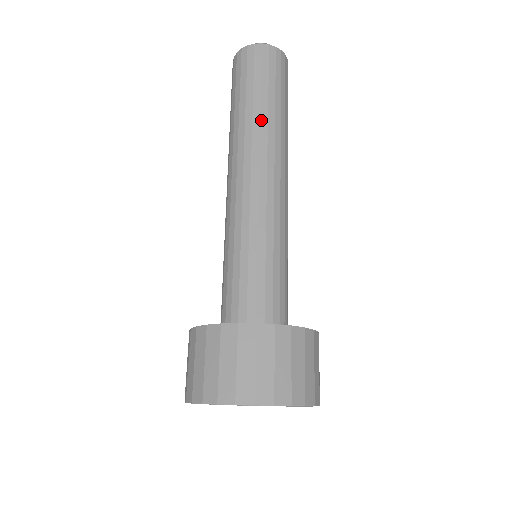
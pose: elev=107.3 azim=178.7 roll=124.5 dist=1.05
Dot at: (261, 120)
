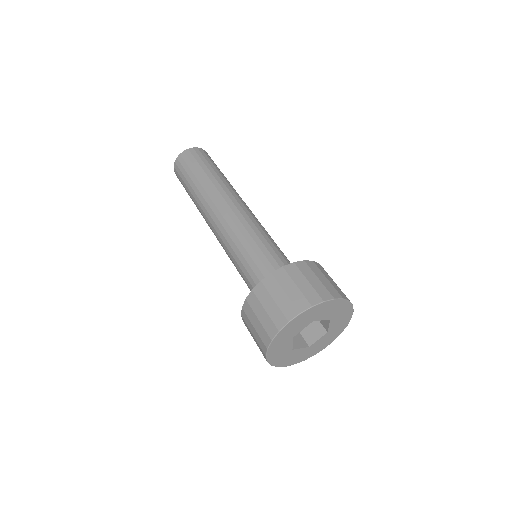
Dot at: (204, 188)
